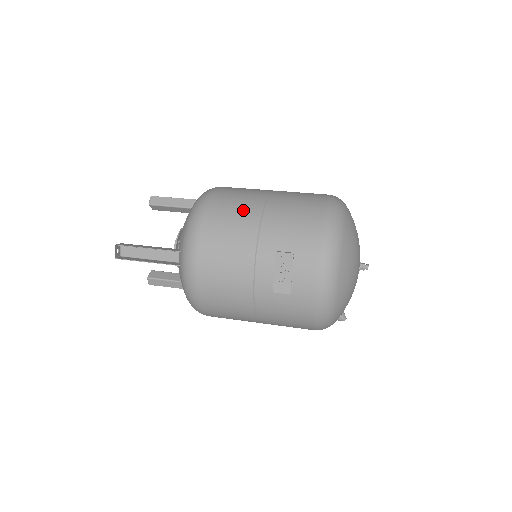
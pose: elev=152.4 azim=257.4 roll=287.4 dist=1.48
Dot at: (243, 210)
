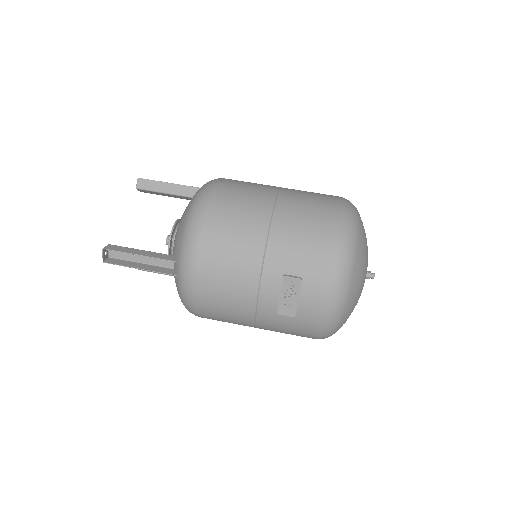
Dot at: (247, 222)
